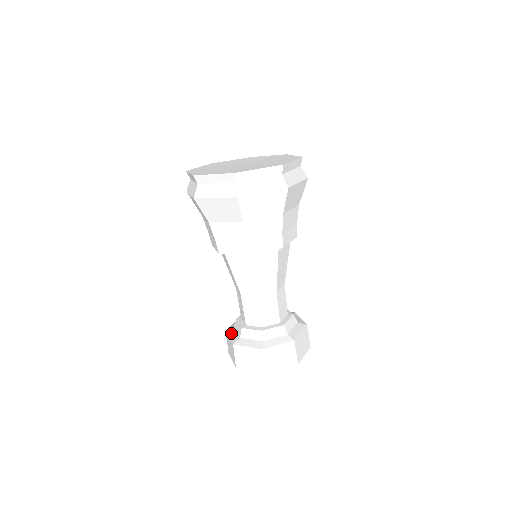
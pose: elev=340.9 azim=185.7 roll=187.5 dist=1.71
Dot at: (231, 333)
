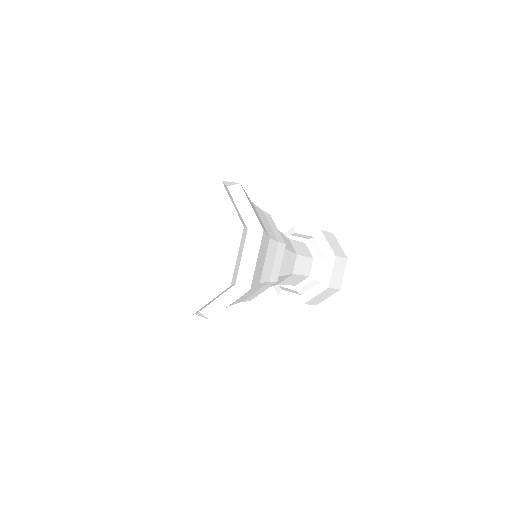
Dot at: (288, 296)
